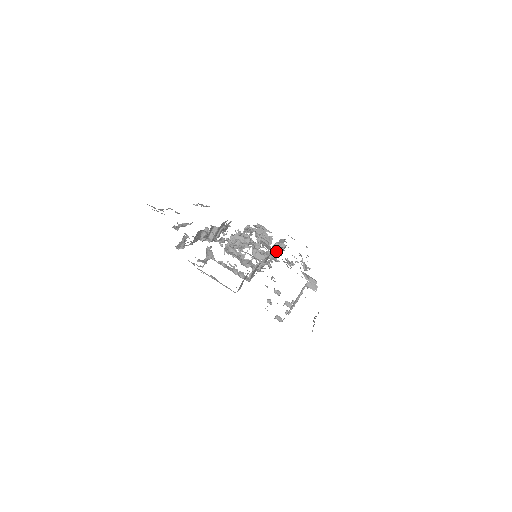
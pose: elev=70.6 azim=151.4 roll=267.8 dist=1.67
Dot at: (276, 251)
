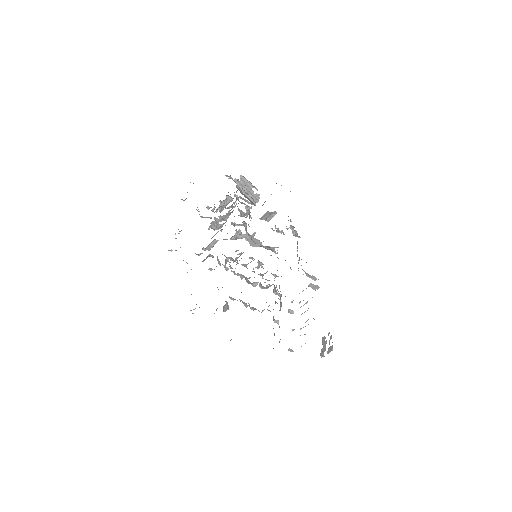
Dot at: (265, 218)
